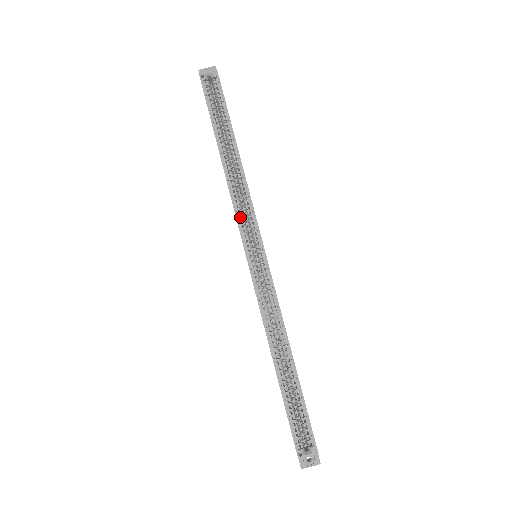
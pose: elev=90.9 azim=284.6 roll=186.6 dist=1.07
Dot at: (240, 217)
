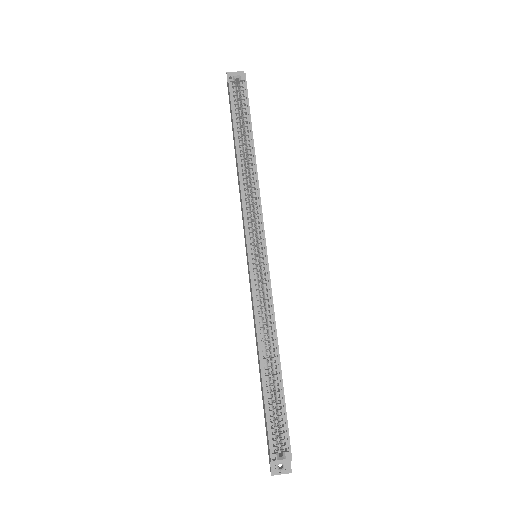
Dot at: occluded
